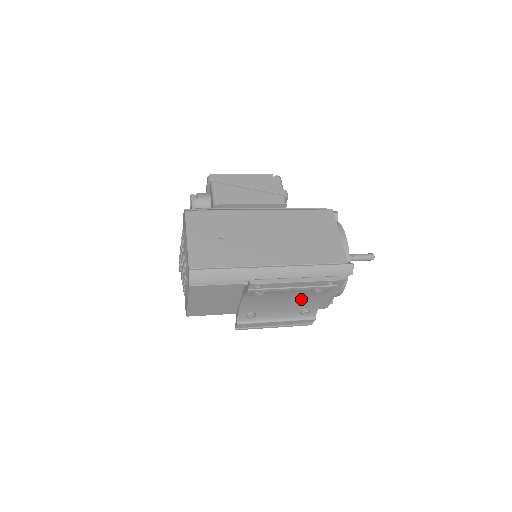
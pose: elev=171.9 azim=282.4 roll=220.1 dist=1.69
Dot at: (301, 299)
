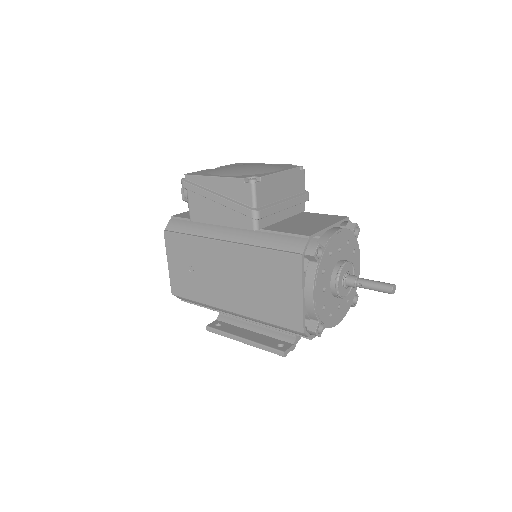
Dot at: occluded
